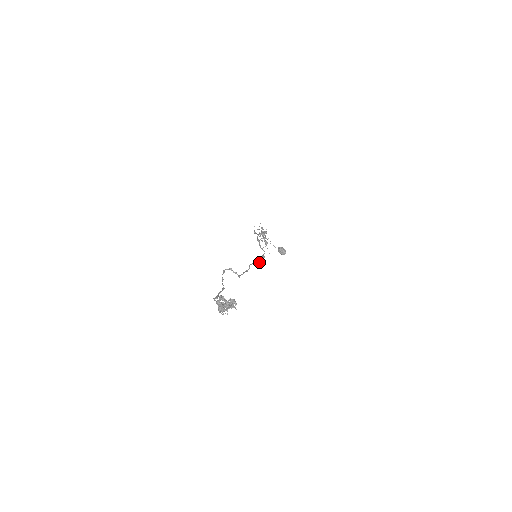
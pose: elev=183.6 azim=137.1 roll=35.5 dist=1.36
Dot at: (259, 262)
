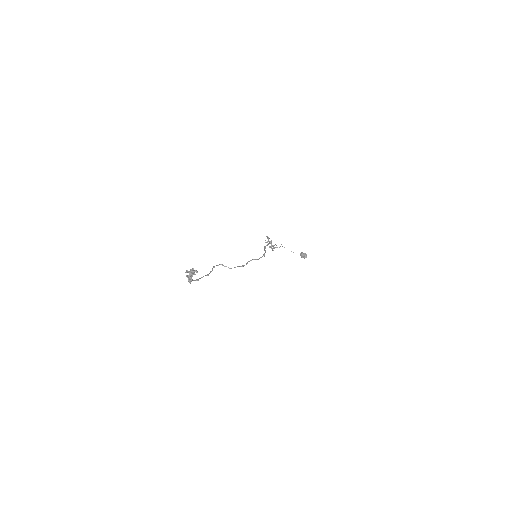
Dot at: (258, 259)
